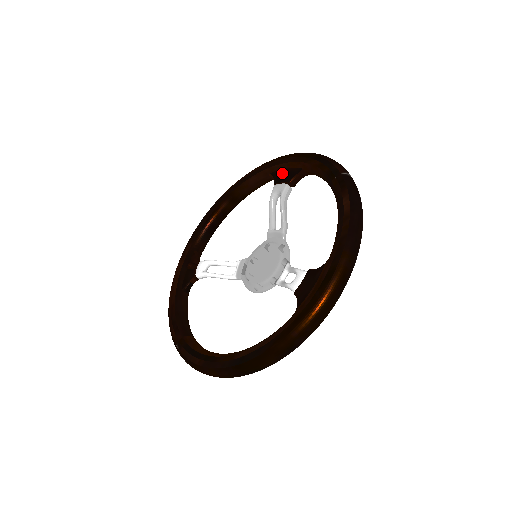
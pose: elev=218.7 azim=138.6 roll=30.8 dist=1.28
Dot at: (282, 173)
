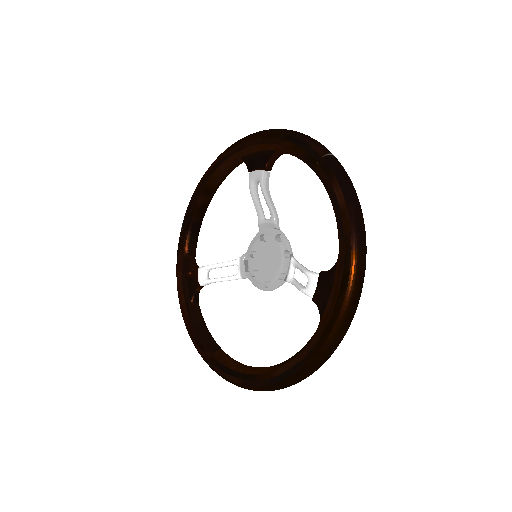
Dot at: (253, 157)
